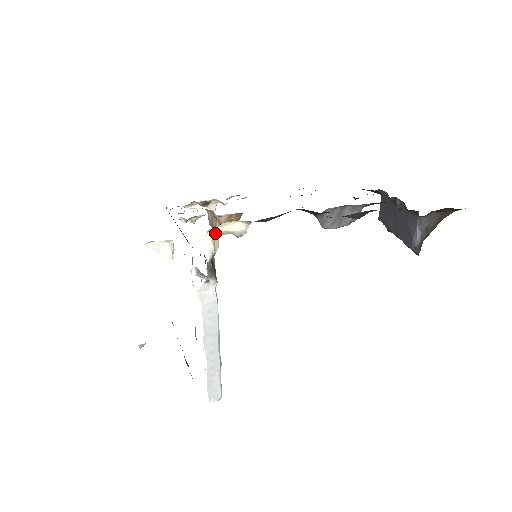
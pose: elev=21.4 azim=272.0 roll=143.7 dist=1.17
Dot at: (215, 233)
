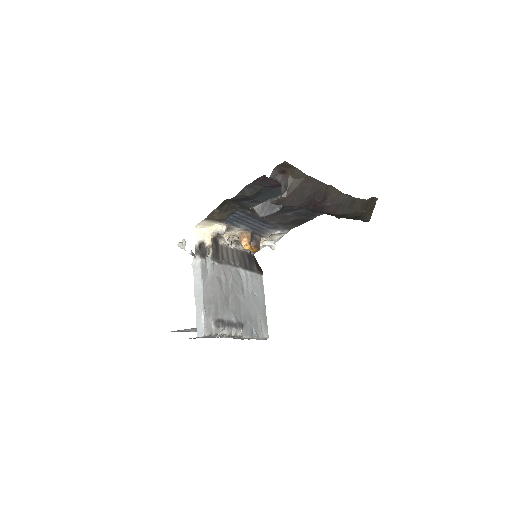
Dot at: (207, 233)
